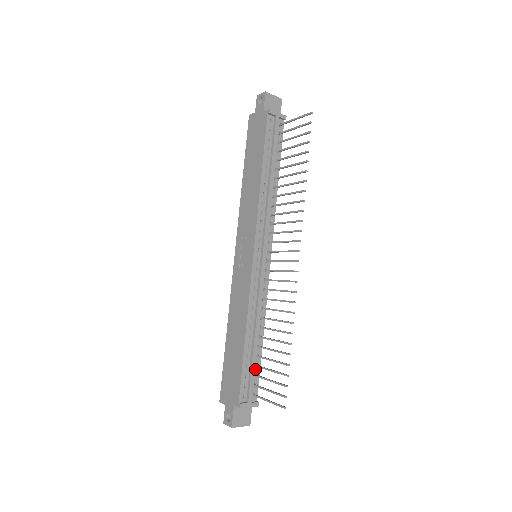
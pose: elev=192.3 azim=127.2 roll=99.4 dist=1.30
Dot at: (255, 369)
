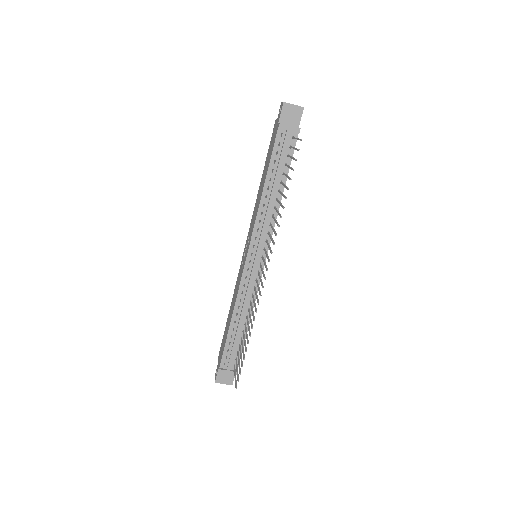
Dot at: (238, 347)
